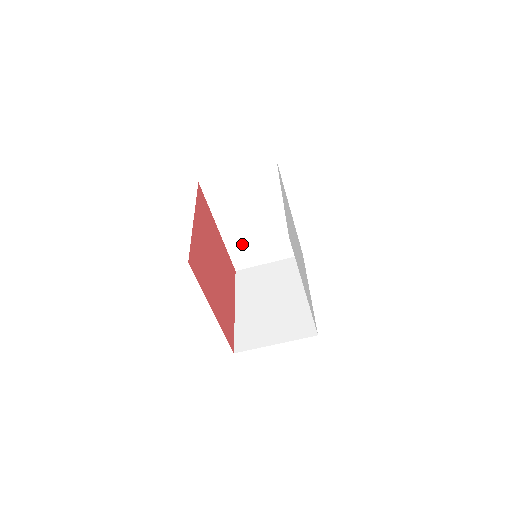
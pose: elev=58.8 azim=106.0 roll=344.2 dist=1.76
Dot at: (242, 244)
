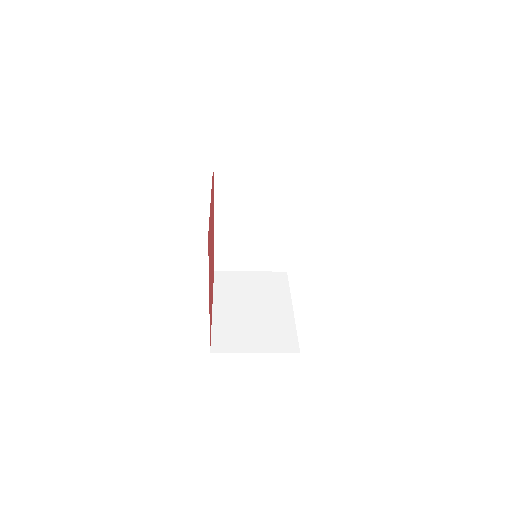
Dot at: occluded
